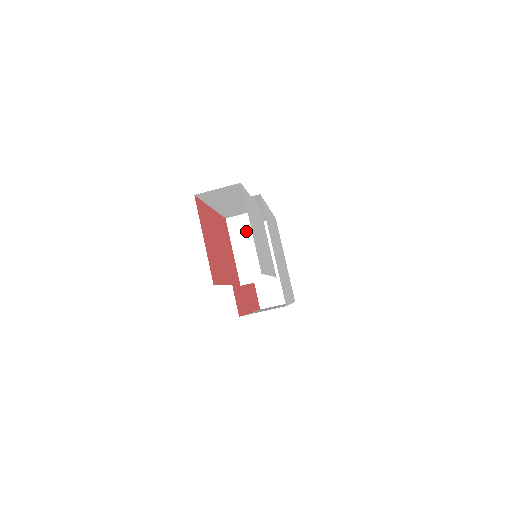
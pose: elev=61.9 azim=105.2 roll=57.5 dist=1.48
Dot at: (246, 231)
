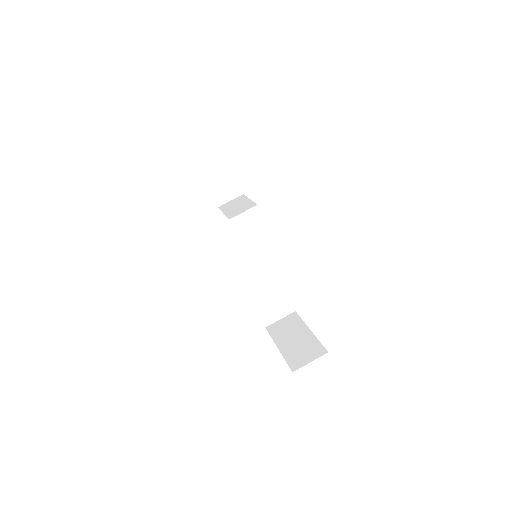
Dot at: (233, 204)
